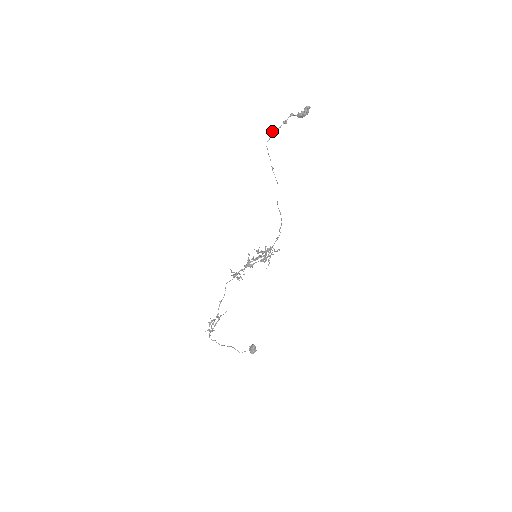
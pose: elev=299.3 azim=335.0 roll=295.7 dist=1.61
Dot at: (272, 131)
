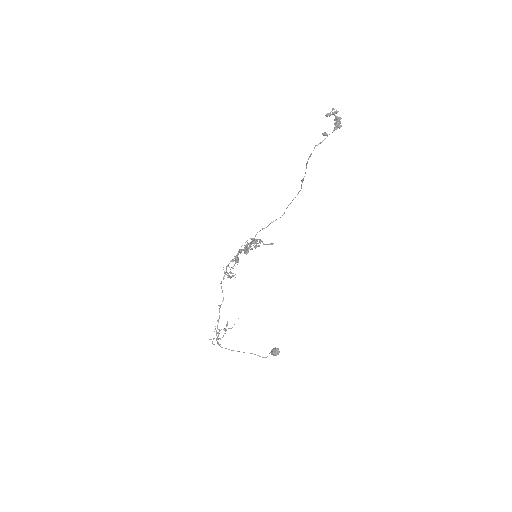
Dot at: (315, 145)
